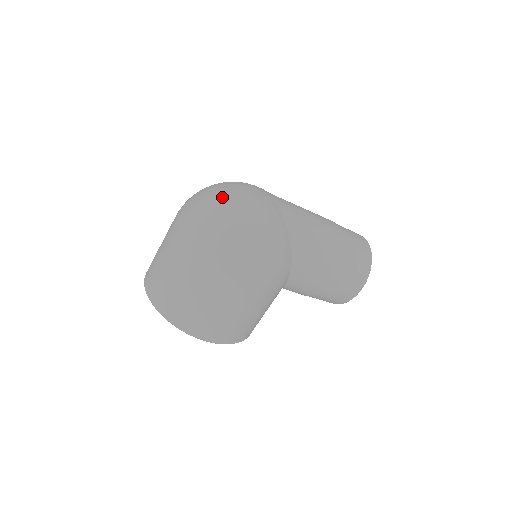
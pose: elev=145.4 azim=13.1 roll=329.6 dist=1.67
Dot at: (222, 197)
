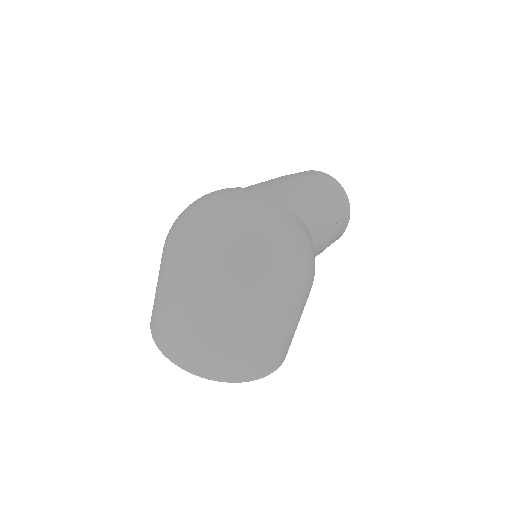
Dot at: (236, 232)
